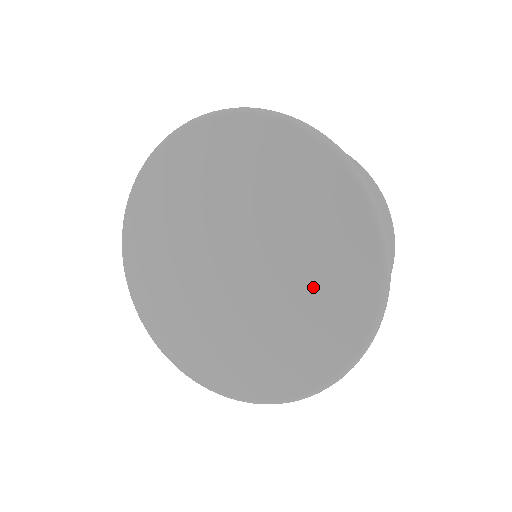
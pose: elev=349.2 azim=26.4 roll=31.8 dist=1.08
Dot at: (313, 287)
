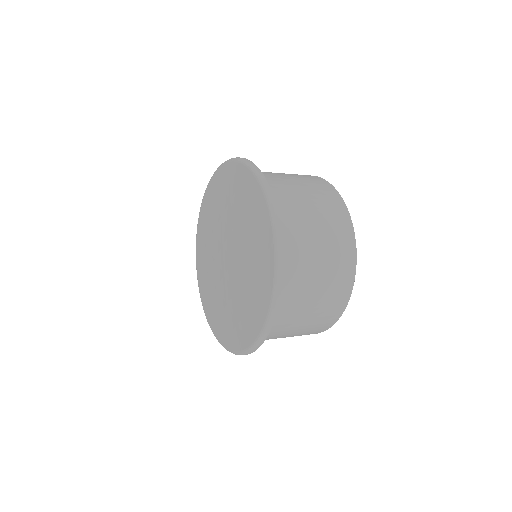
Dot at: (247, 291)
